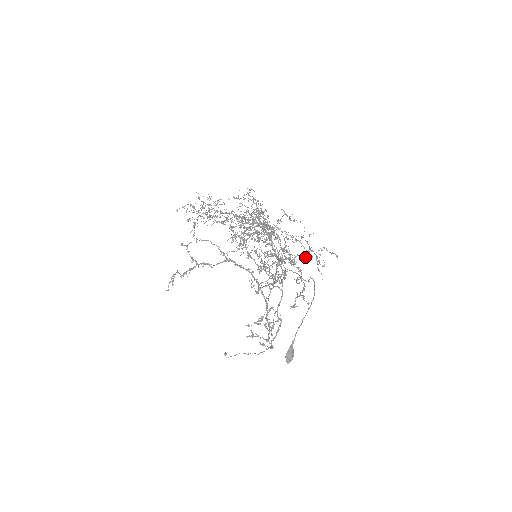
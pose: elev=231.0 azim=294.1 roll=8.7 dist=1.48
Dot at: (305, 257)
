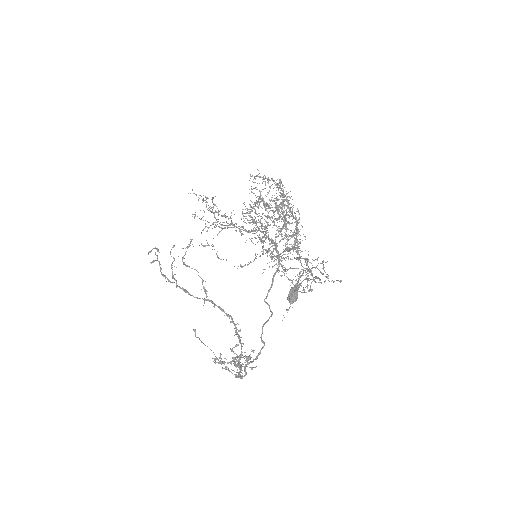
Dot at: (308, 270)
